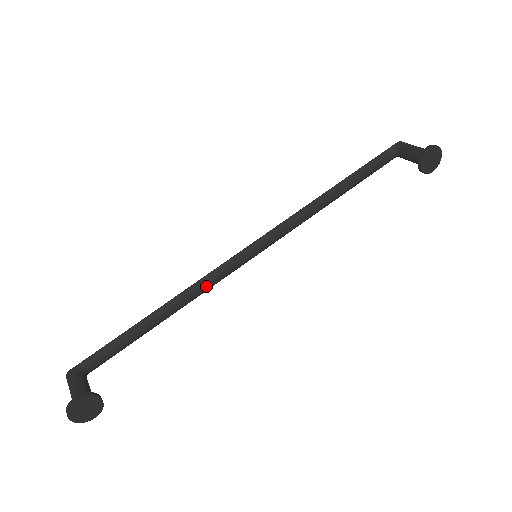
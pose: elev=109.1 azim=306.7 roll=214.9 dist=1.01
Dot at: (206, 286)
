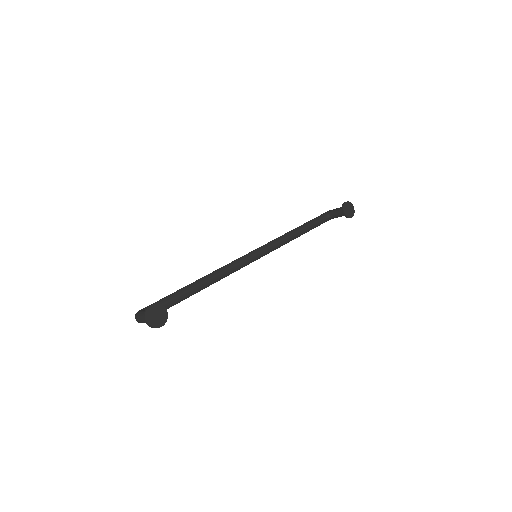
Dot at: (226, 271)
